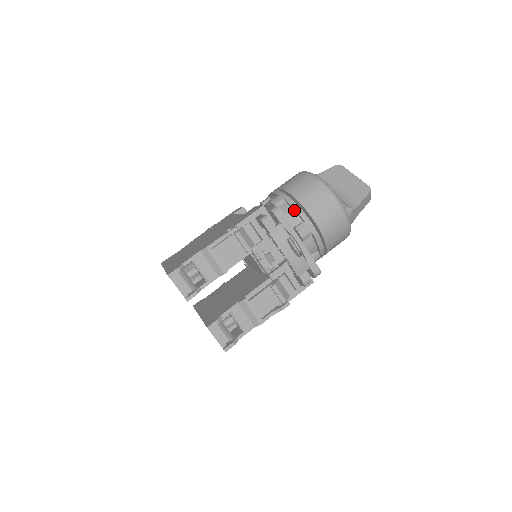
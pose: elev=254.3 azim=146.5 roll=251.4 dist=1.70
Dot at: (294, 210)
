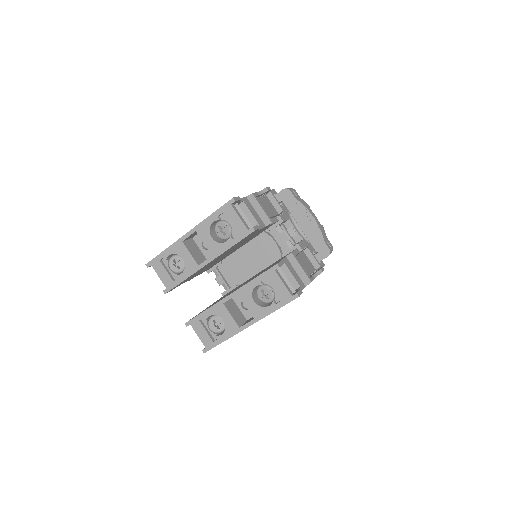
Dot at: occluded
